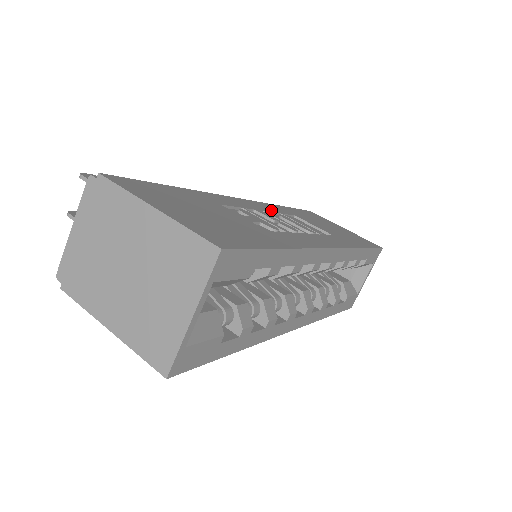
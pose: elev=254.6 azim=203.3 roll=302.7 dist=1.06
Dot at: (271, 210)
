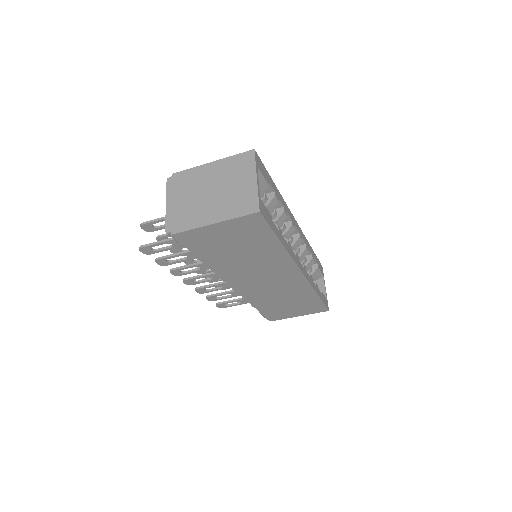
Dot at: occluded
